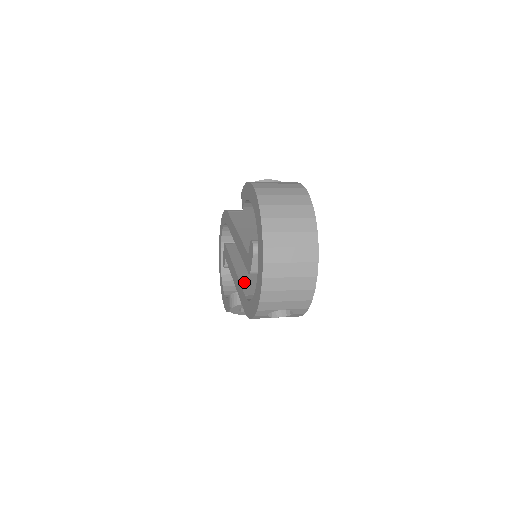
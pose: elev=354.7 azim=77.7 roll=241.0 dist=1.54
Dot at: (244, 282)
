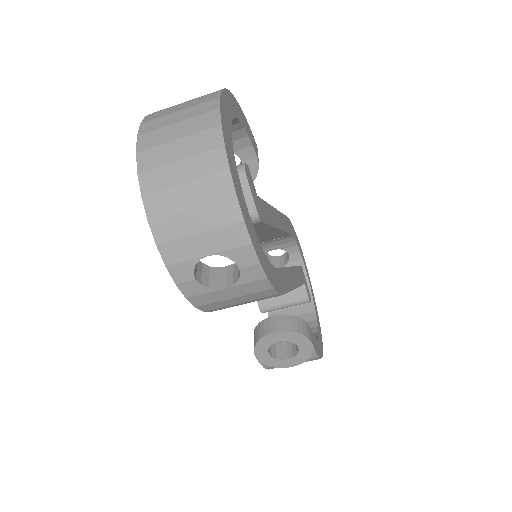
Dot at: occluded
